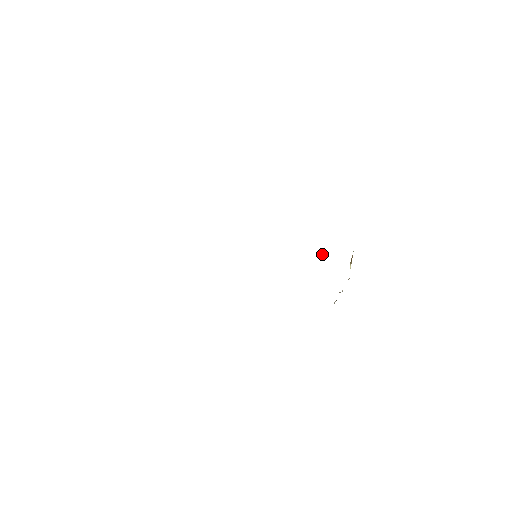
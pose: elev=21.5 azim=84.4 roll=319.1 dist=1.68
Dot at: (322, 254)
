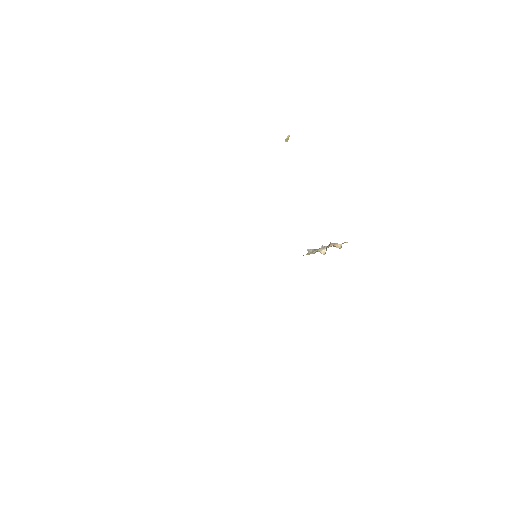
Dot at: (287, 139)
